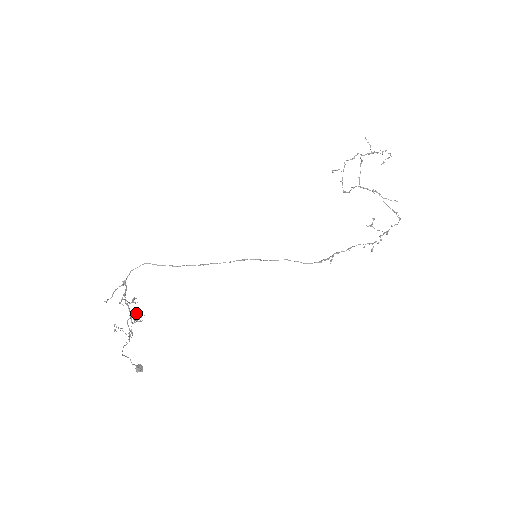
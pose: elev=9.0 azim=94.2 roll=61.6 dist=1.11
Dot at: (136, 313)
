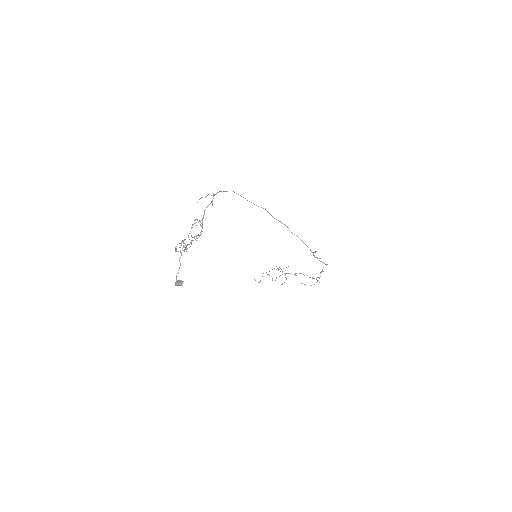
Dot at: (176, 250)
